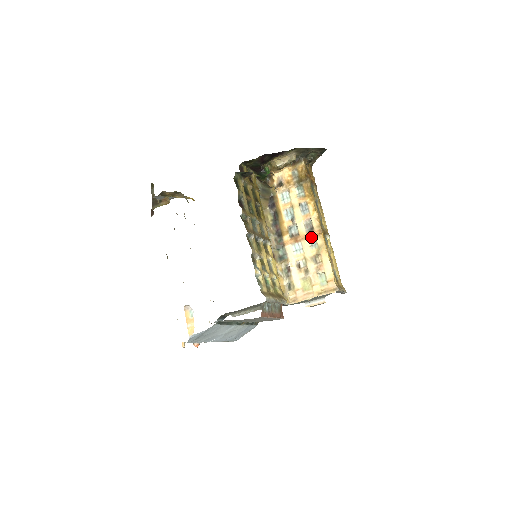
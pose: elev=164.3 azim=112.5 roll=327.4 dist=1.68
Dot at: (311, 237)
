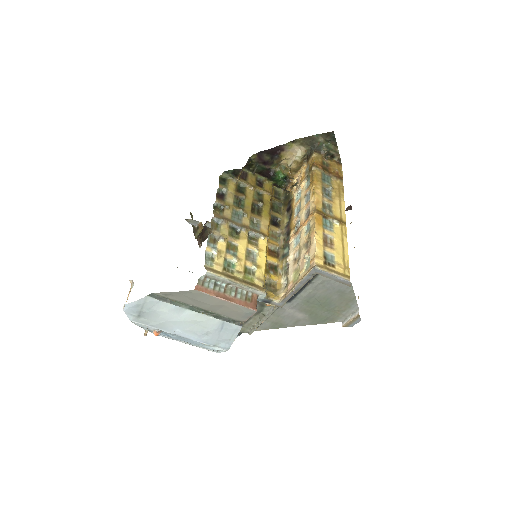
Dot at: (307, 222)
